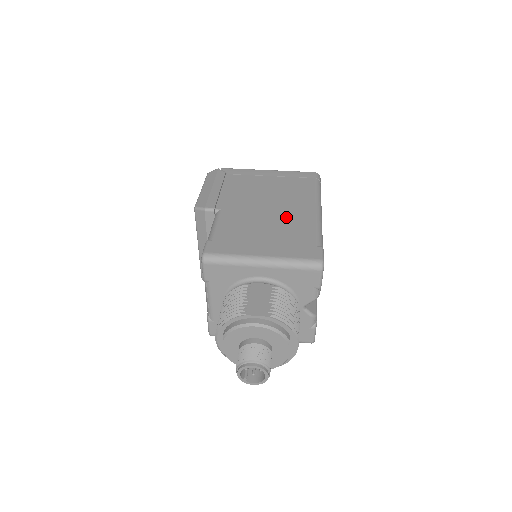
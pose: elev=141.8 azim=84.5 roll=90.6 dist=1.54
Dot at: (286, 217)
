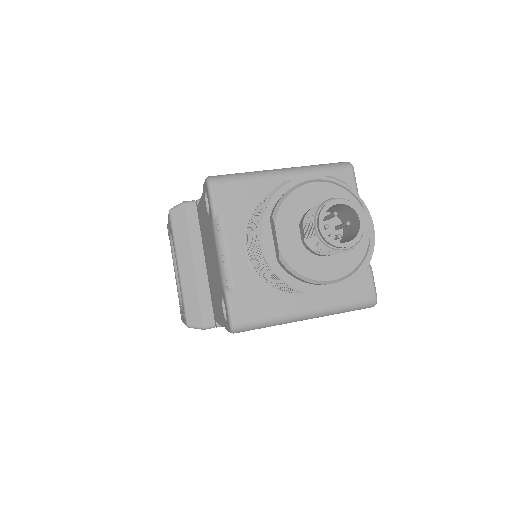
Dot at: occluded
